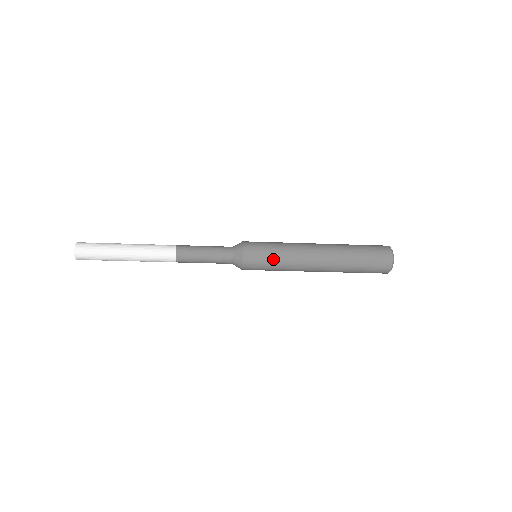
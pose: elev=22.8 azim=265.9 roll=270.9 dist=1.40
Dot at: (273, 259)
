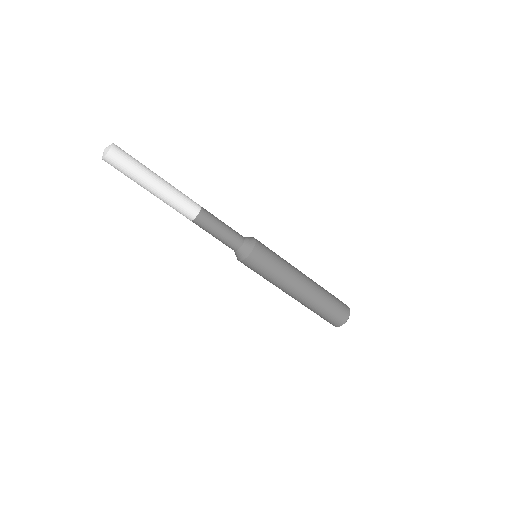
Dot at: (276, 258)
